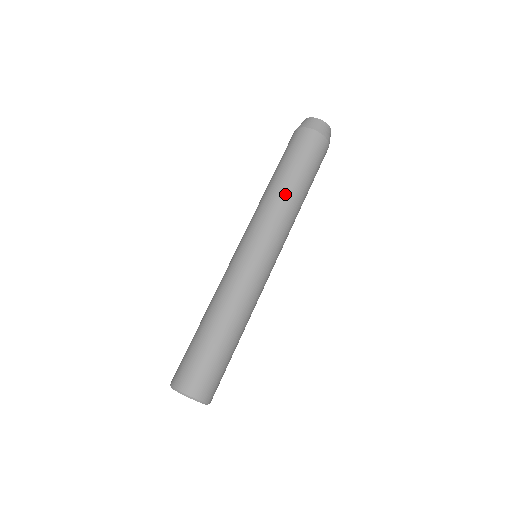
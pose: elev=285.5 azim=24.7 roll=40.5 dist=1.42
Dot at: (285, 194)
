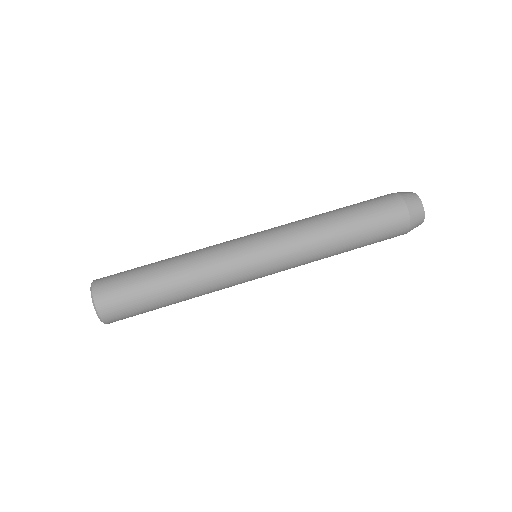
Dot at: (320, 219)
